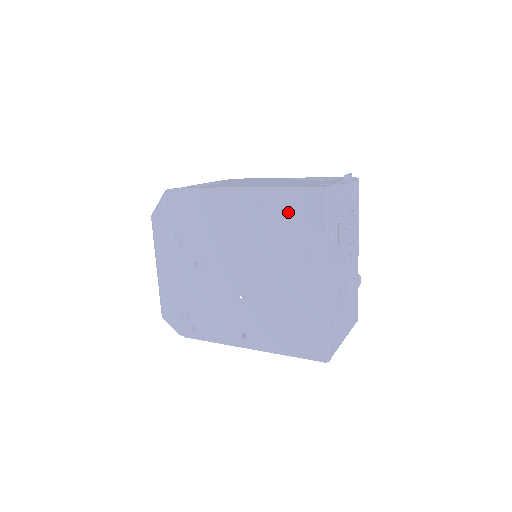
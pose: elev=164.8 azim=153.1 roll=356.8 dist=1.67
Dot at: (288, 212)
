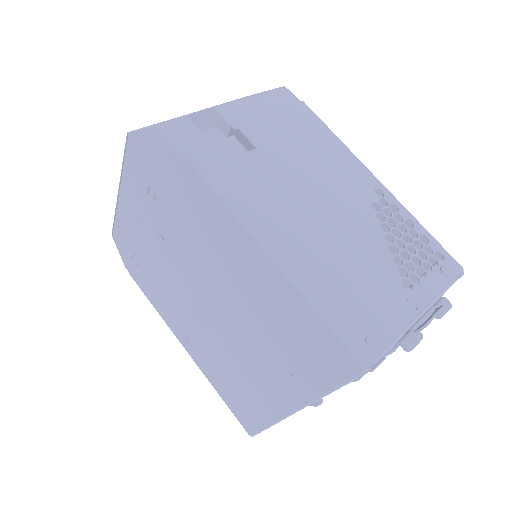
Dot at: (297, 331)
